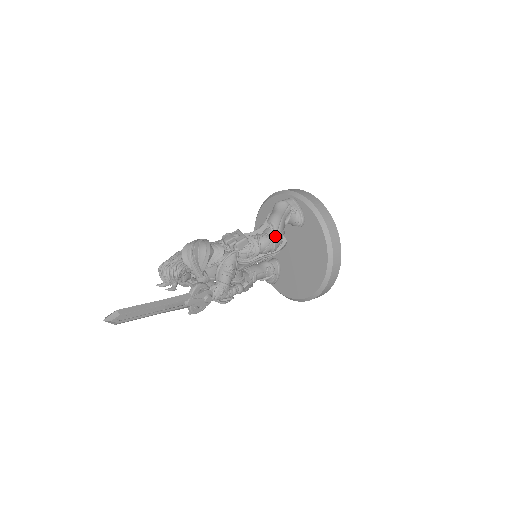
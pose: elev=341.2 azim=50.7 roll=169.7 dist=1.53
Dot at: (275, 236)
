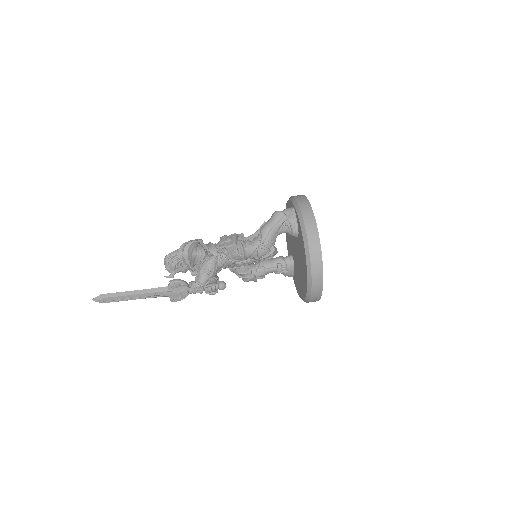
Dot at: (259, 246)
